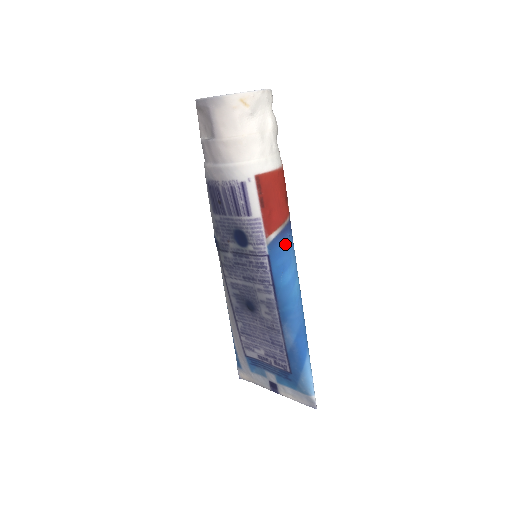
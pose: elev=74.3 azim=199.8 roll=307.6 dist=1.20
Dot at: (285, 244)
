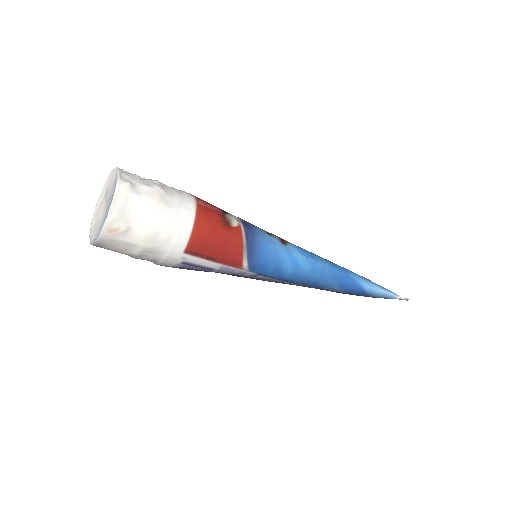
Dot at: (261, 256)
